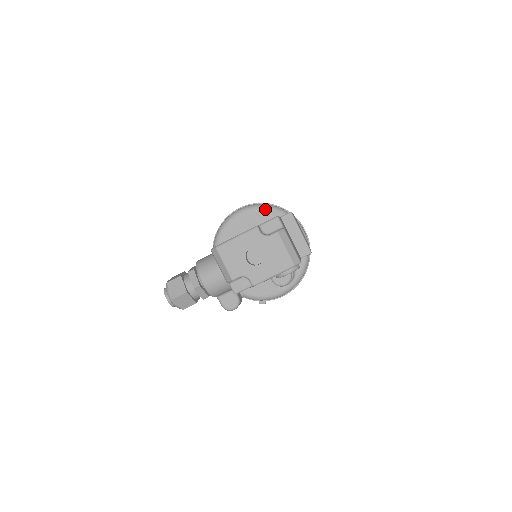
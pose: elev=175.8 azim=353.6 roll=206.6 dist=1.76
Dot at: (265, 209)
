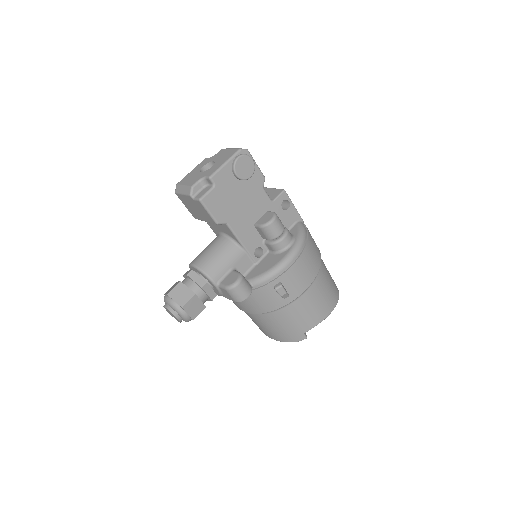
Dot at: occluded
